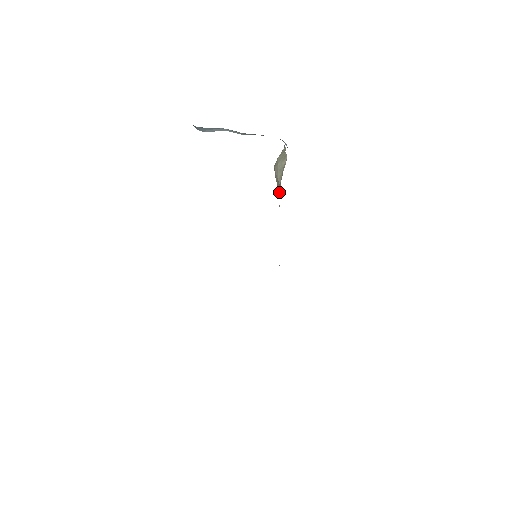
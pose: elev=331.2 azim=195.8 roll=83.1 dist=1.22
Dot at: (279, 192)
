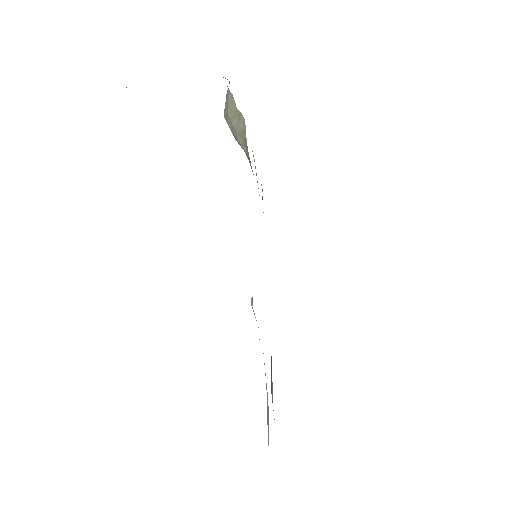
Dot at: occluded
